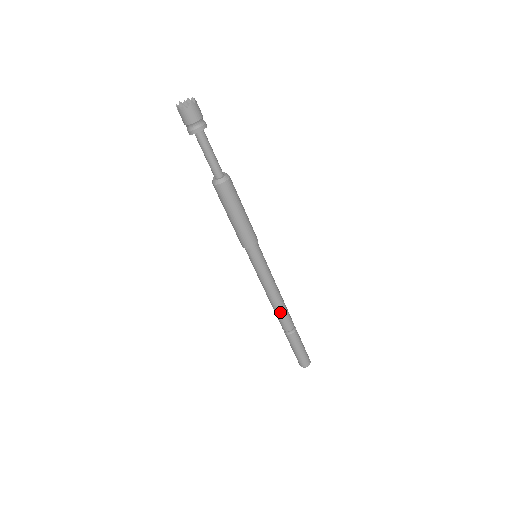
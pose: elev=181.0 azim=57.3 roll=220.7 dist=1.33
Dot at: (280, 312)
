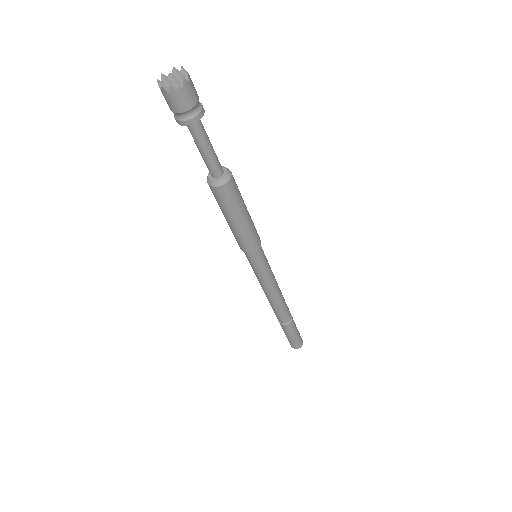
Dot at: (278, 307)
